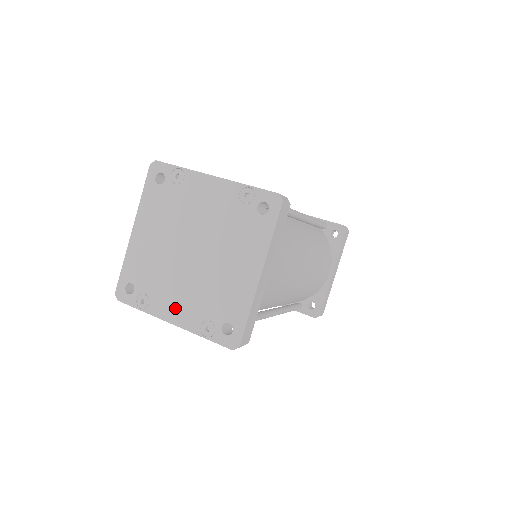
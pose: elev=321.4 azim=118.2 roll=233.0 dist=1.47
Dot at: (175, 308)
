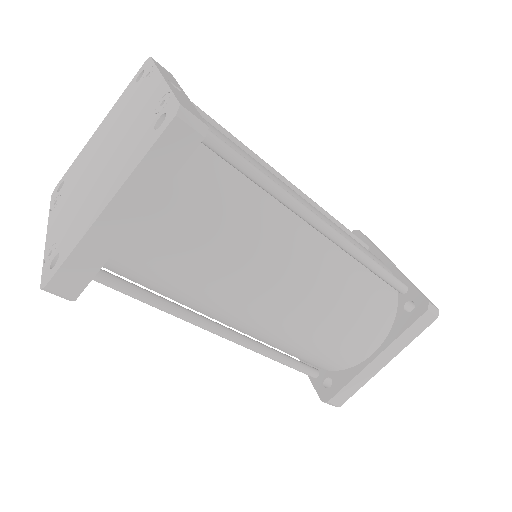
Dot at: (58, 218)
